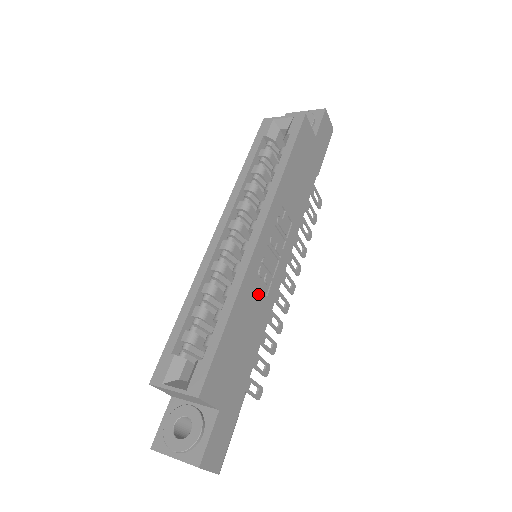
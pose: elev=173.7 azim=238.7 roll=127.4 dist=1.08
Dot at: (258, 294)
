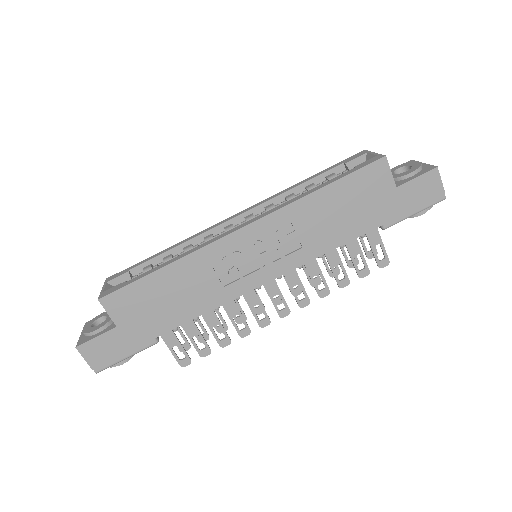
Dot at: (212, 276)
